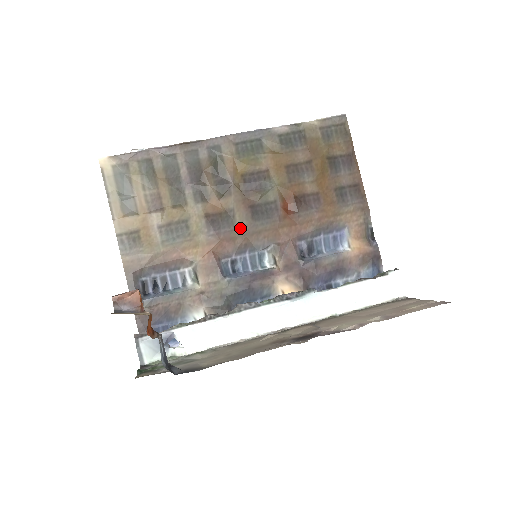
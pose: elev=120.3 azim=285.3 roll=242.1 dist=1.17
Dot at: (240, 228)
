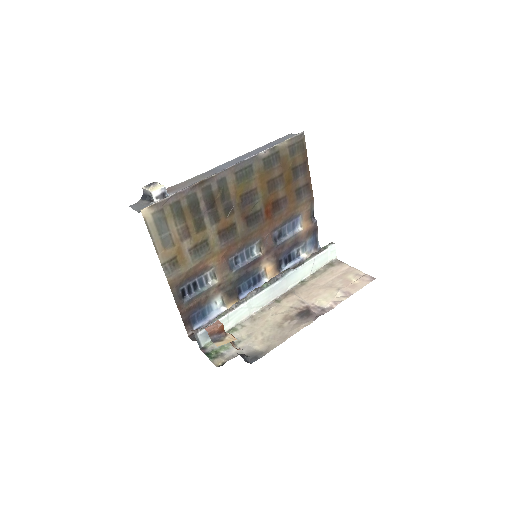
Dot at: (240, 235)
